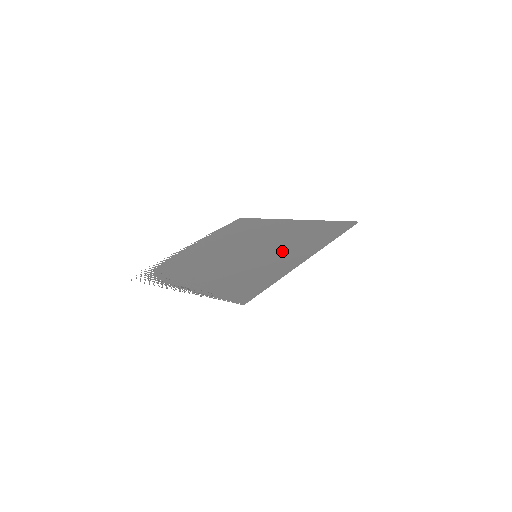
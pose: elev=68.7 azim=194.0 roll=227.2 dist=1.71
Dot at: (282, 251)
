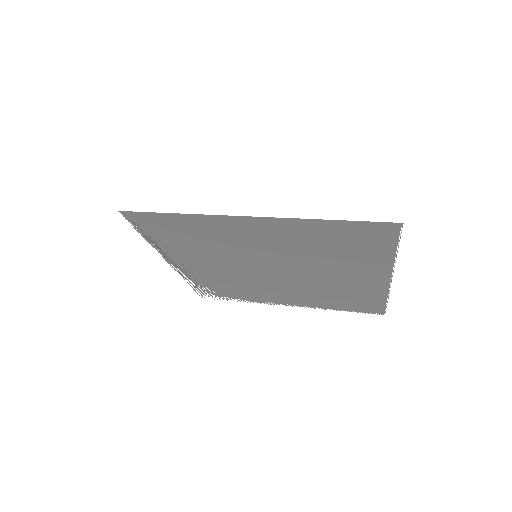
Dot at: (270, 243)
